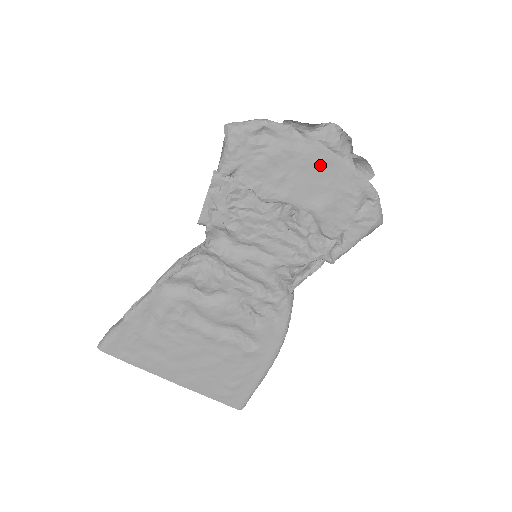
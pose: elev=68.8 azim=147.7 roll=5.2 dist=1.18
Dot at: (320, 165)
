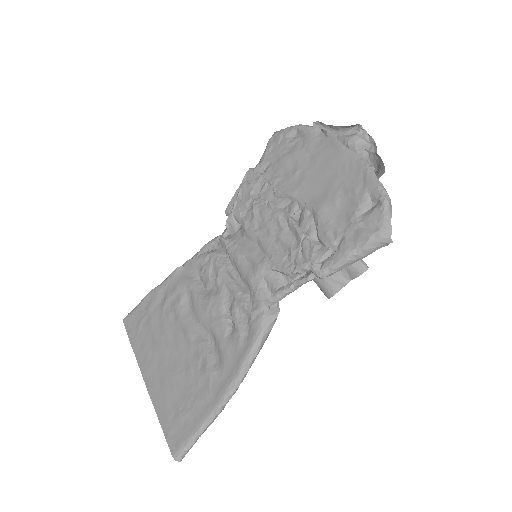
Dot at: (332, 161)
